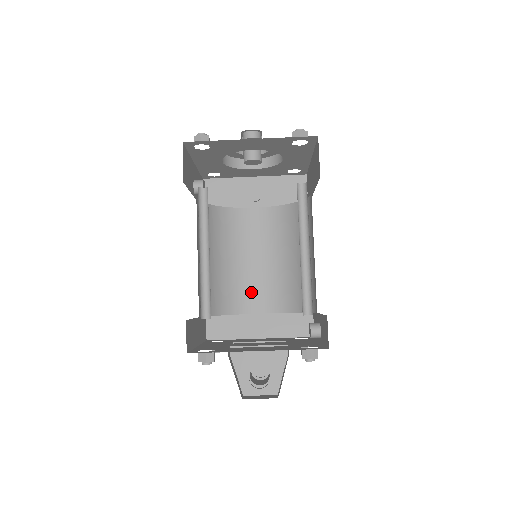
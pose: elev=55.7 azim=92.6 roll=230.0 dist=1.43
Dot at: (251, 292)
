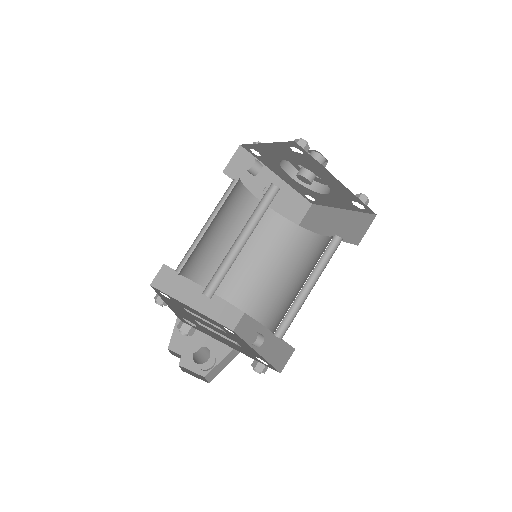
Dot at: (213, 268)
